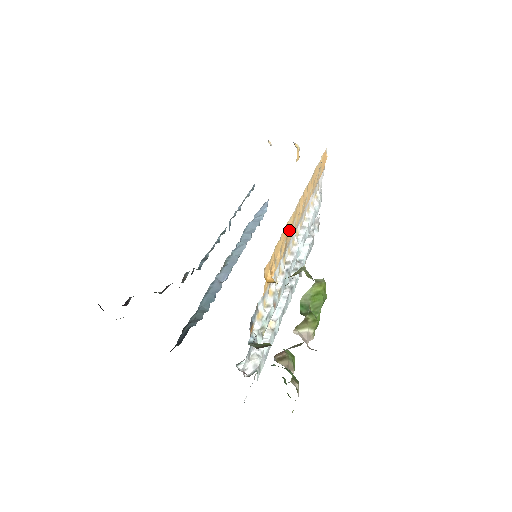
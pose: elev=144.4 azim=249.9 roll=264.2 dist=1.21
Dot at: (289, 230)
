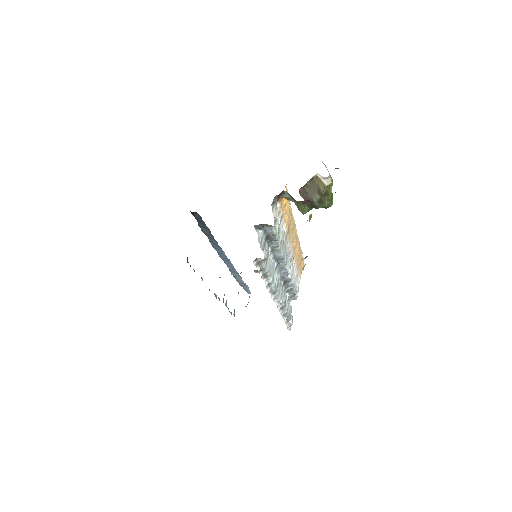
Dot at: (291, 223)
